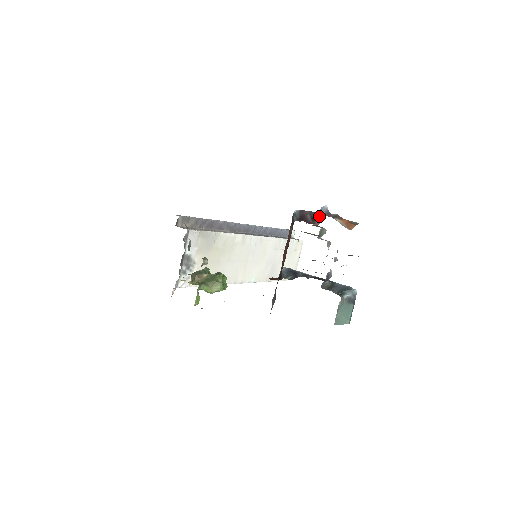
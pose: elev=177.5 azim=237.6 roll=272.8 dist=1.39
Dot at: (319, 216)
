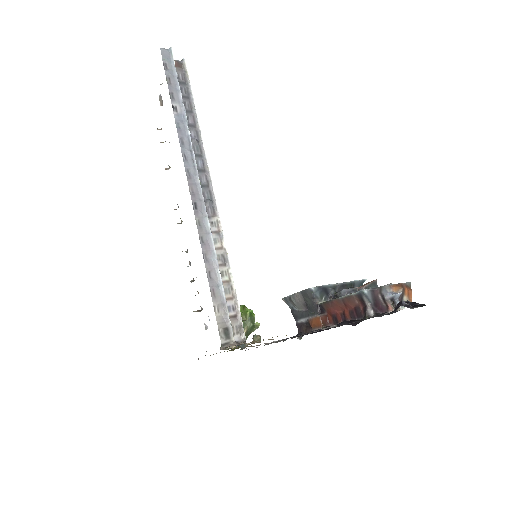
Dot at: occluded
